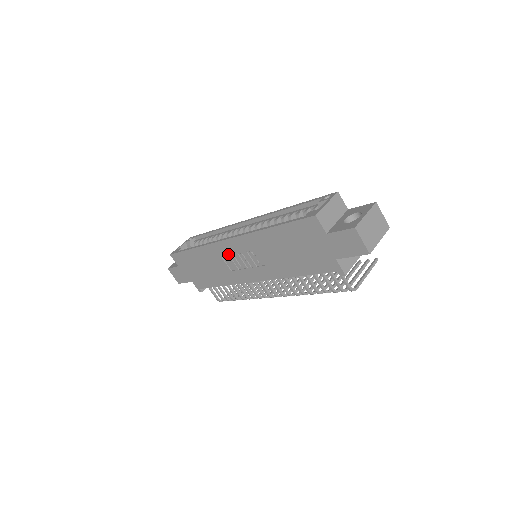
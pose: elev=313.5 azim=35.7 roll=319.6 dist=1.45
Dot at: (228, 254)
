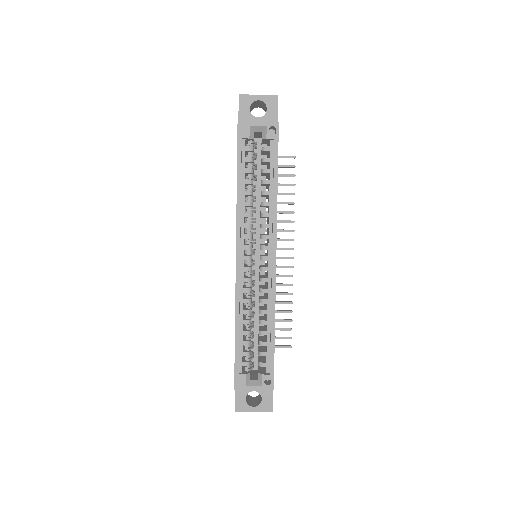
Dot at: occluded
